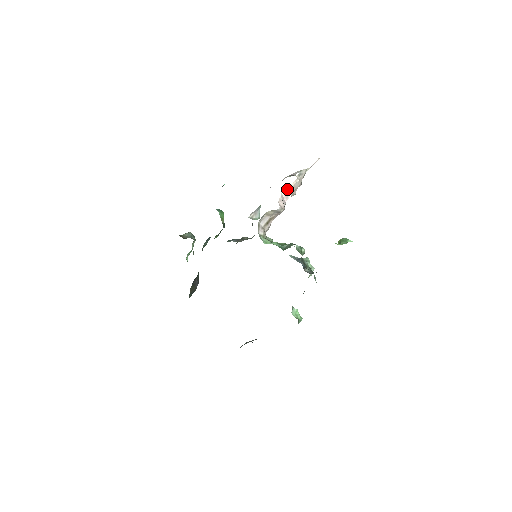
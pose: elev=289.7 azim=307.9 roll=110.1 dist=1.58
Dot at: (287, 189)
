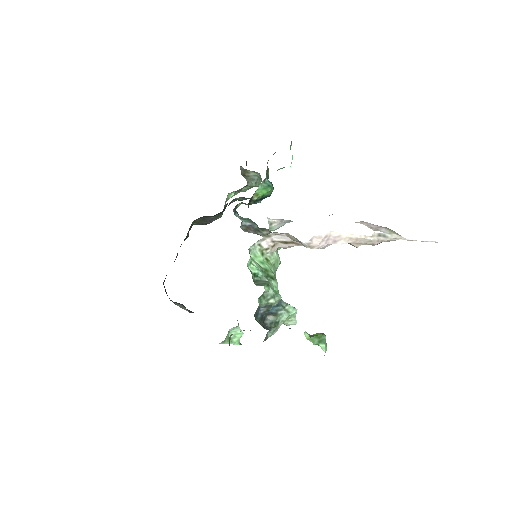
Dot at: (343, 234)
